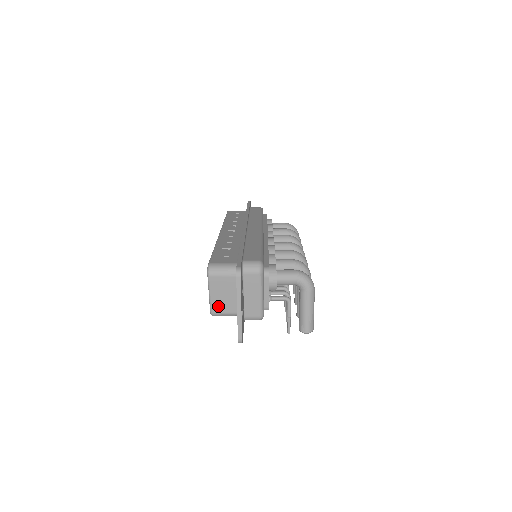
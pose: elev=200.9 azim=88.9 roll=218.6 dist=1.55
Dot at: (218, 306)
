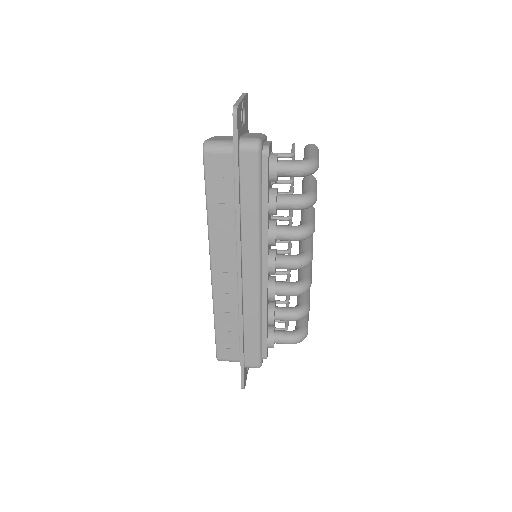
Dot at: occluded
